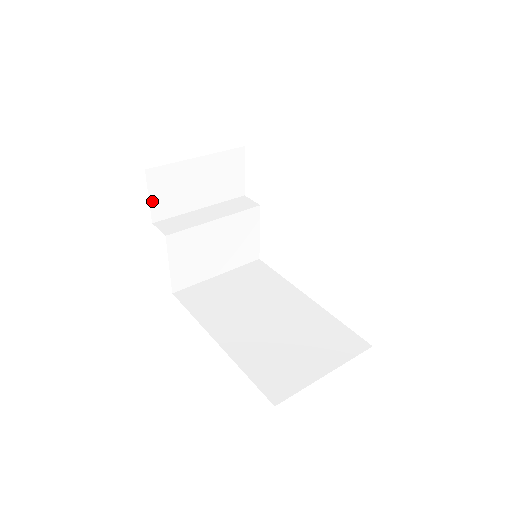
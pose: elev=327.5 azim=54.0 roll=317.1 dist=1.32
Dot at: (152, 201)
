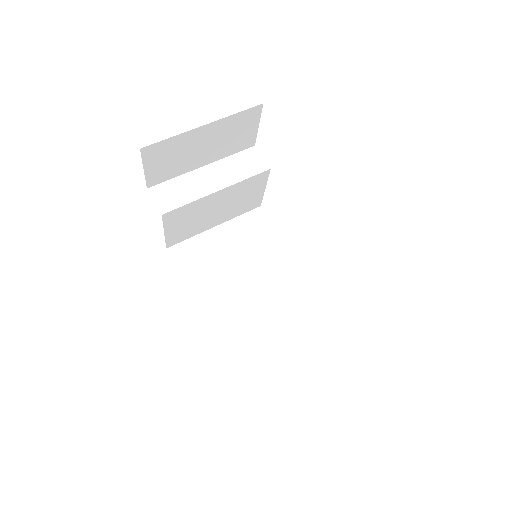
Dot at: (147, 172)
